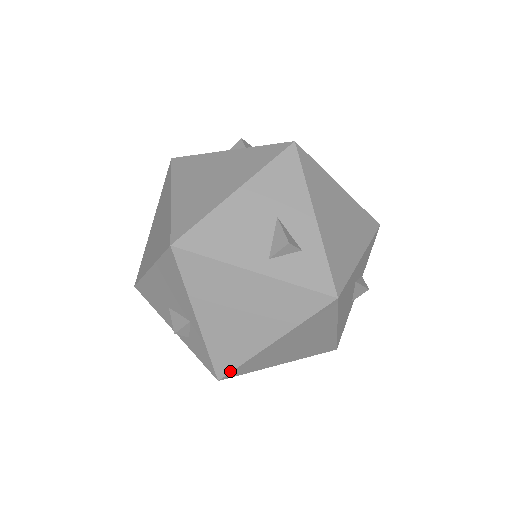
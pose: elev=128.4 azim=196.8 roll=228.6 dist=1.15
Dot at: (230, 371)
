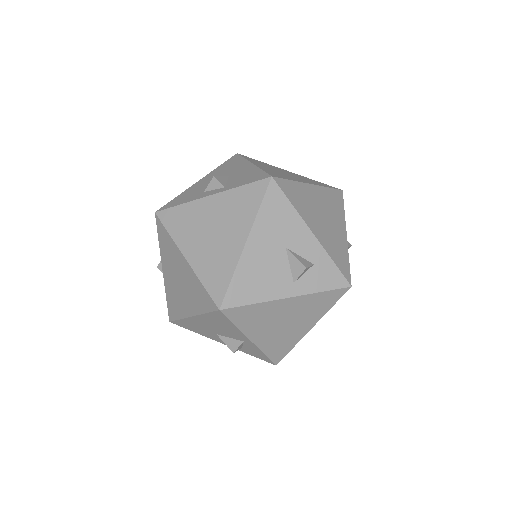
Dot at: (283, 357)
